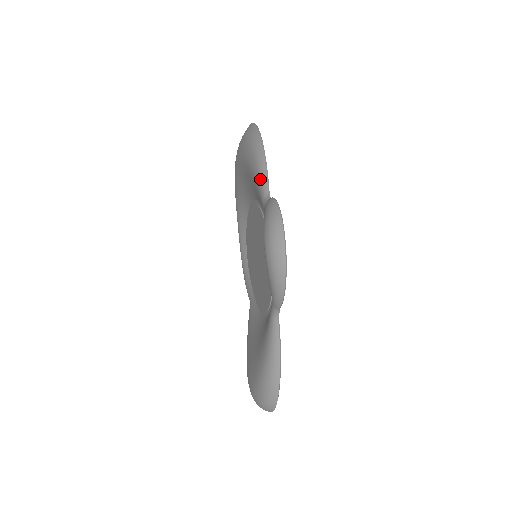
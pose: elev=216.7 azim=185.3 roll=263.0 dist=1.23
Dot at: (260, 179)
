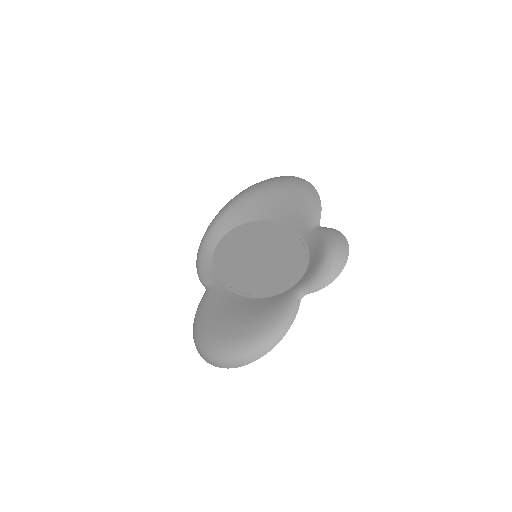
Dot at: (314, 212)
